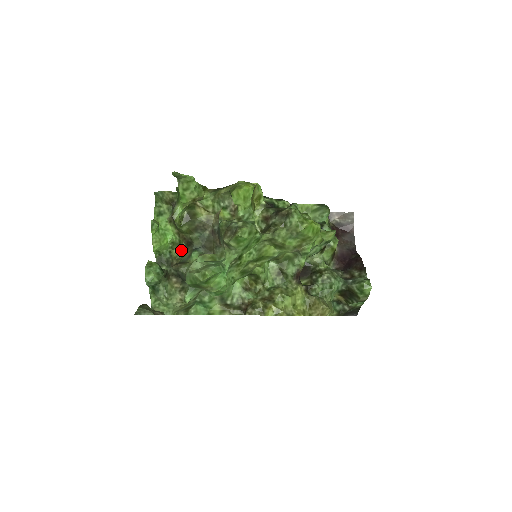
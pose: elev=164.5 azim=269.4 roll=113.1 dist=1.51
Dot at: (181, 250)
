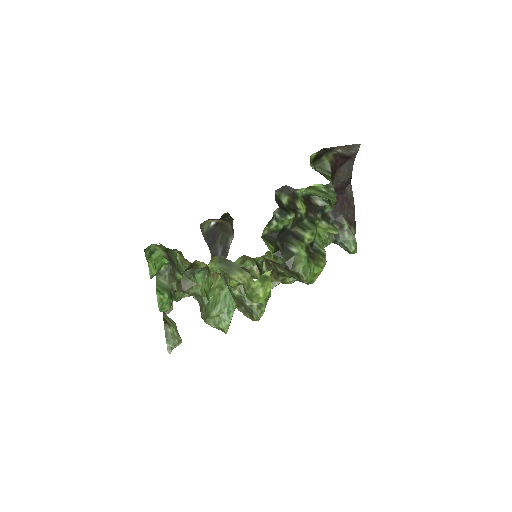
Dot at: (175, 250)
